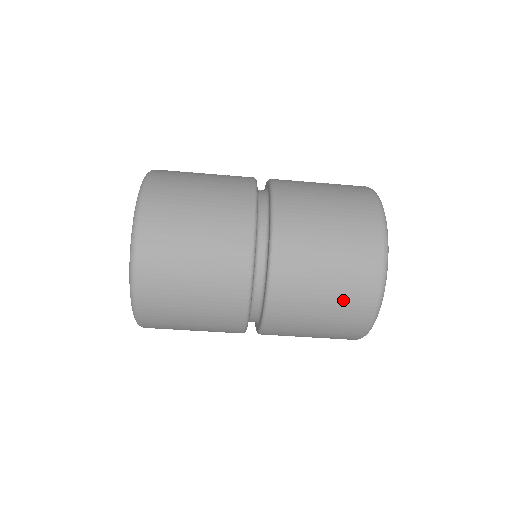
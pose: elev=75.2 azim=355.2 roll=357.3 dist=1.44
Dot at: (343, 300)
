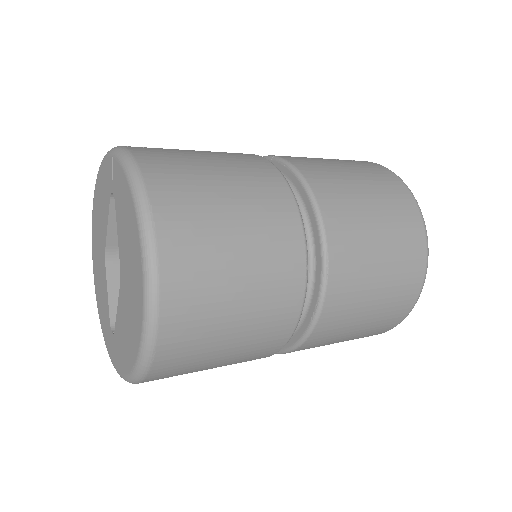
Dot at: (392, 297)
